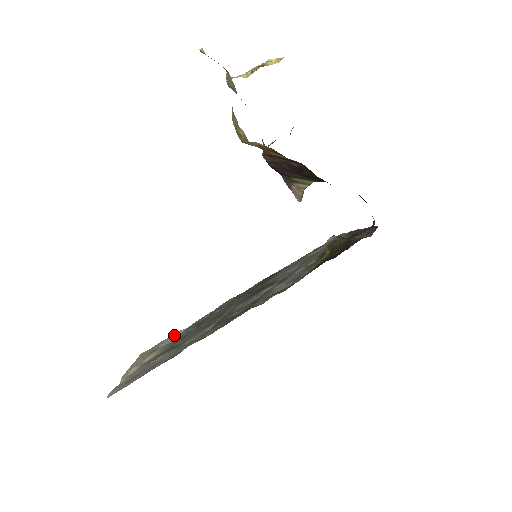
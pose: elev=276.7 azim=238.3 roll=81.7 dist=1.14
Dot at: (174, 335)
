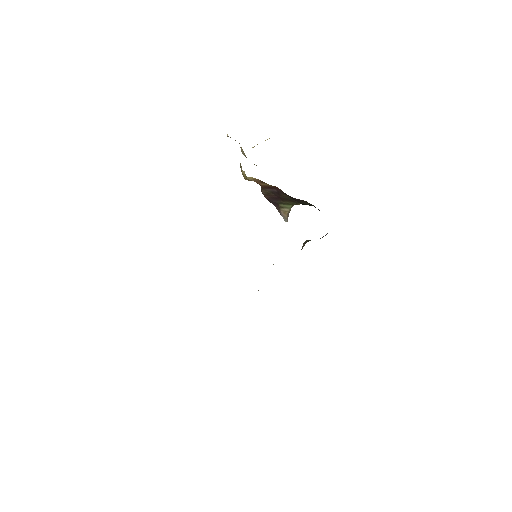
Dot at: occluded
